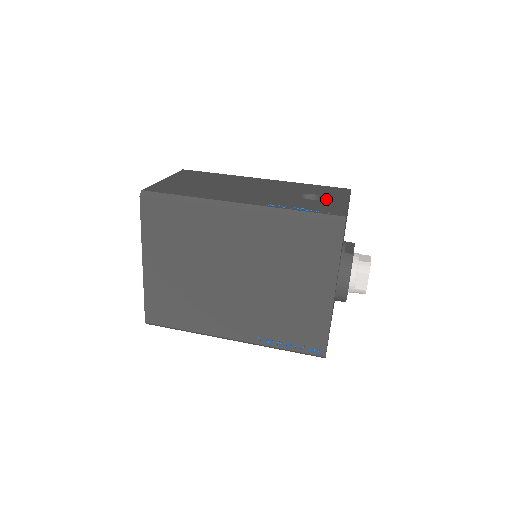
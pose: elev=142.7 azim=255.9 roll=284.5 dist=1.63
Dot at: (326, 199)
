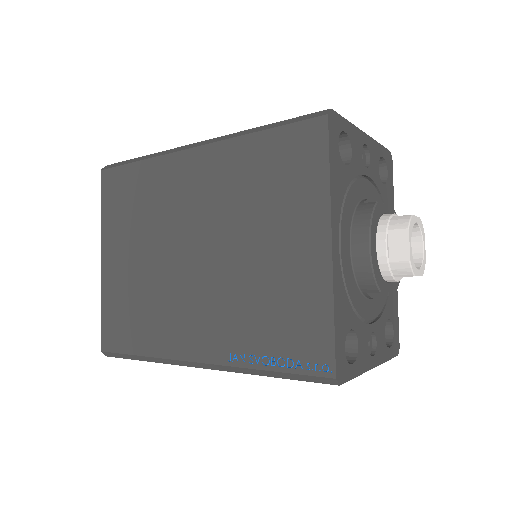
Dot at: occluded
